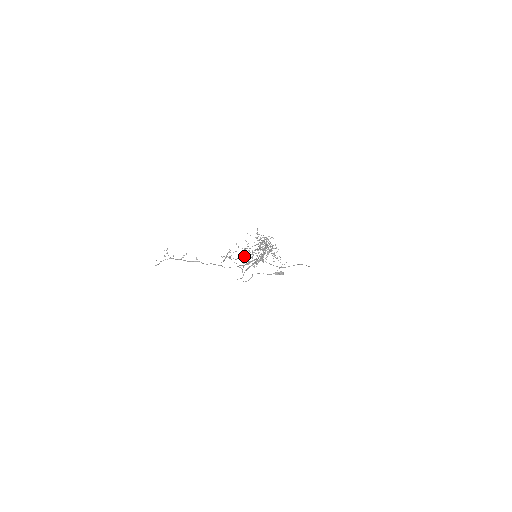
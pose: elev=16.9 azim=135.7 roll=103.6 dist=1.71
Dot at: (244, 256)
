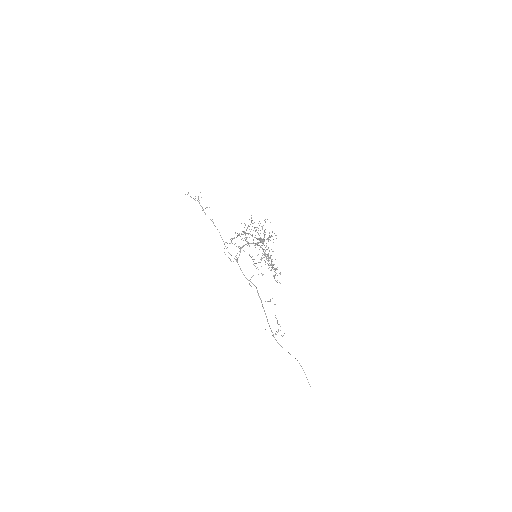
Dot at: (245, 224)
